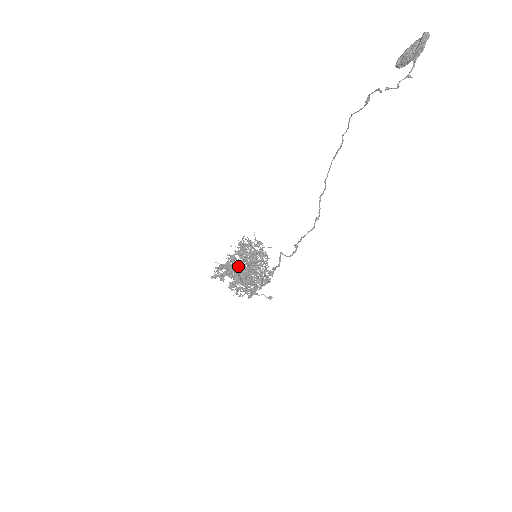
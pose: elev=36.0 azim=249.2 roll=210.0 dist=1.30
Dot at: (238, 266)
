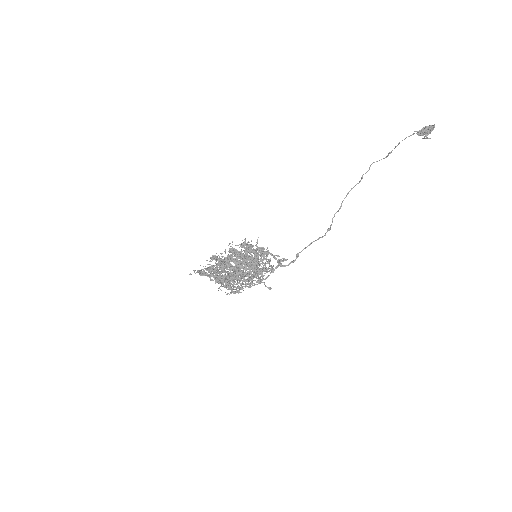
Dot at: (216, 278)
